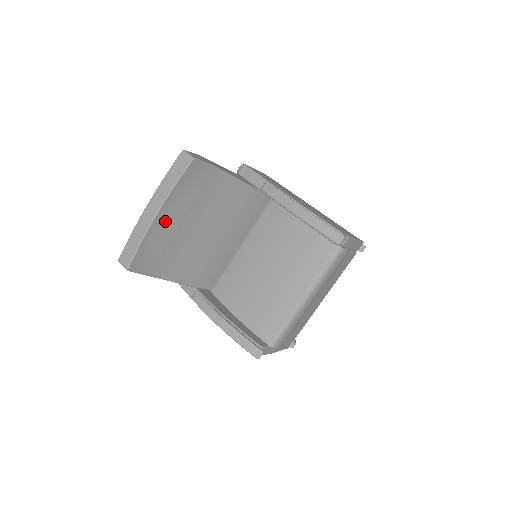
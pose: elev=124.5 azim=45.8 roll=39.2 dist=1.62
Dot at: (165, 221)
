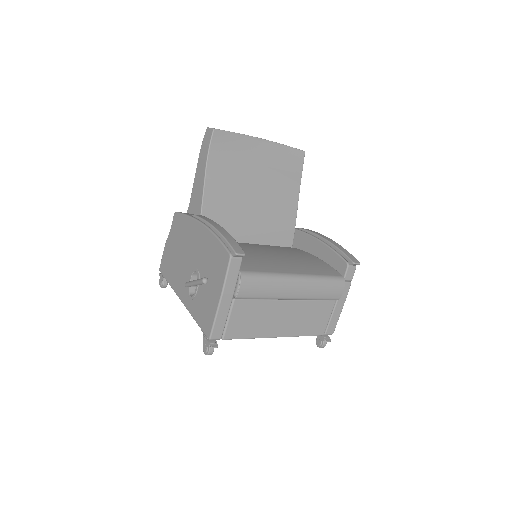
Dot at: (257, 150)
